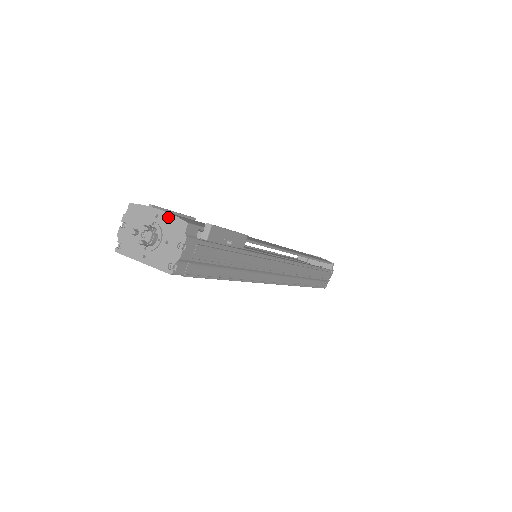
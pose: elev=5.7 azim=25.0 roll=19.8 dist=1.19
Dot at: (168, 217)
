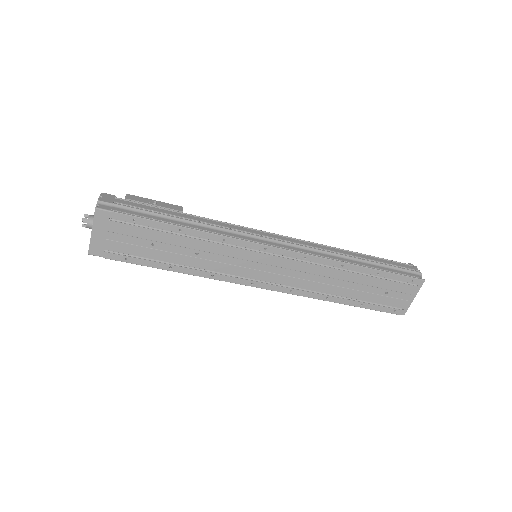
Dot at: occluded
